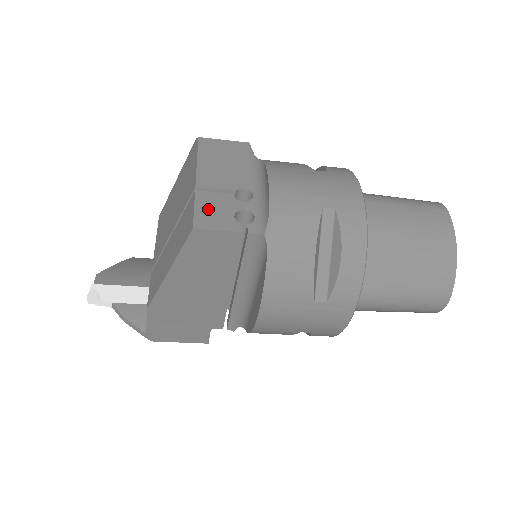
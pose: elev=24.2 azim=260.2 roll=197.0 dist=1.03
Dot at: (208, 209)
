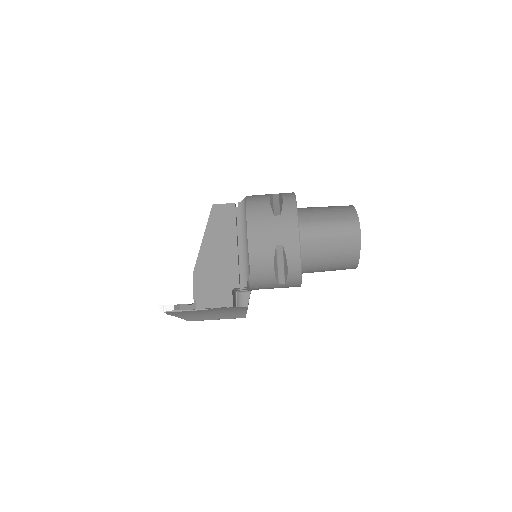
Dot at: occluded
